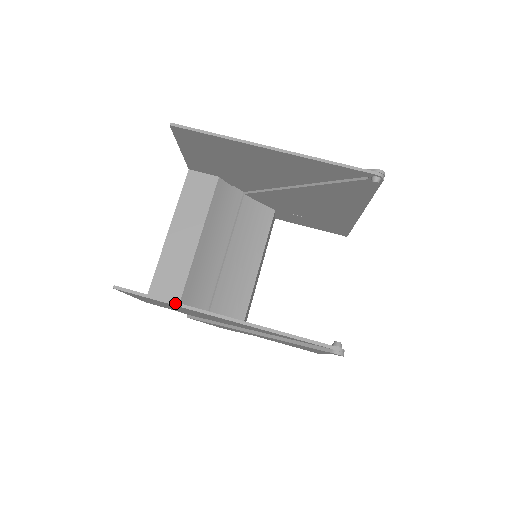
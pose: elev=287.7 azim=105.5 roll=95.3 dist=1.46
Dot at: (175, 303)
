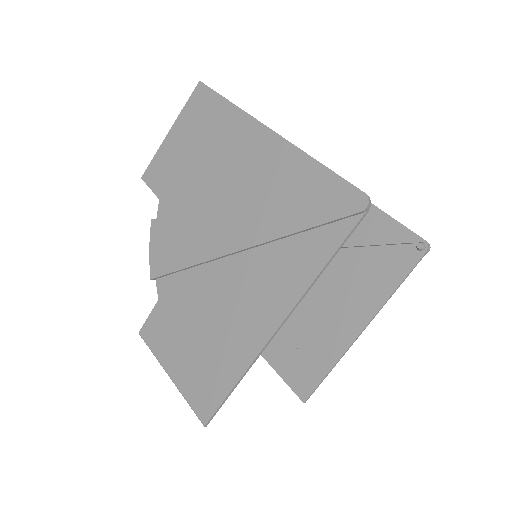
Dot at: occluded
